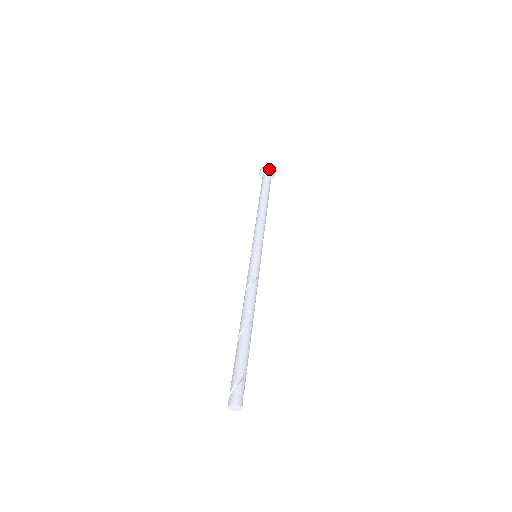
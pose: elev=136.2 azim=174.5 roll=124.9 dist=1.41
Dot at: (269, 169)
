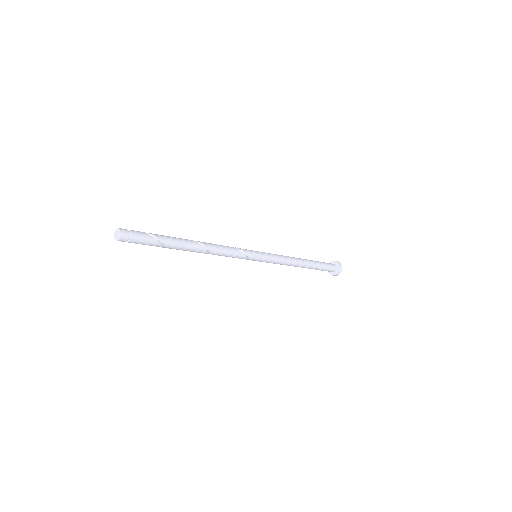
Dot at: (332, 262)
